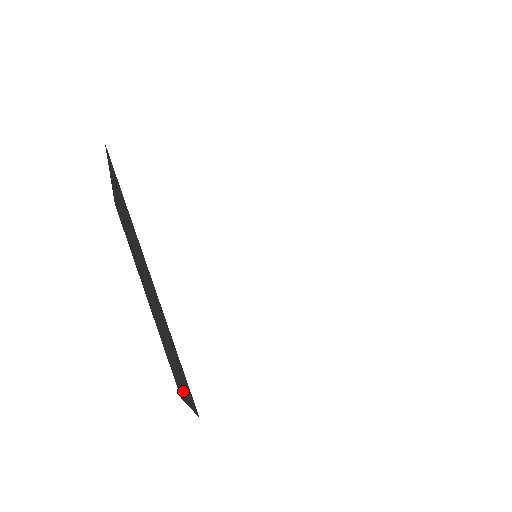
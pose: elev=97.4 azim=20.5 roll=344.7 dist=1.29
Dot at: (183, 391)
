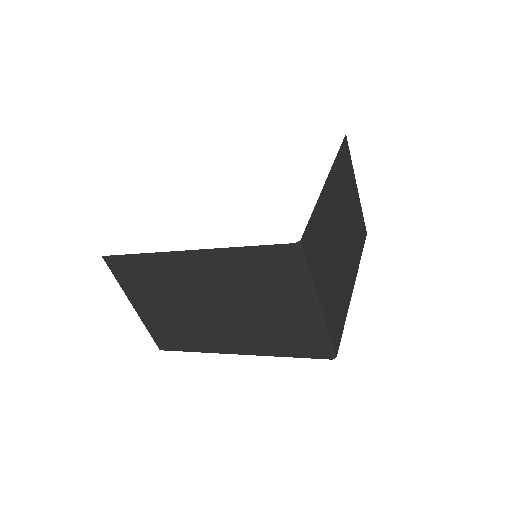
Dot at: occluded
